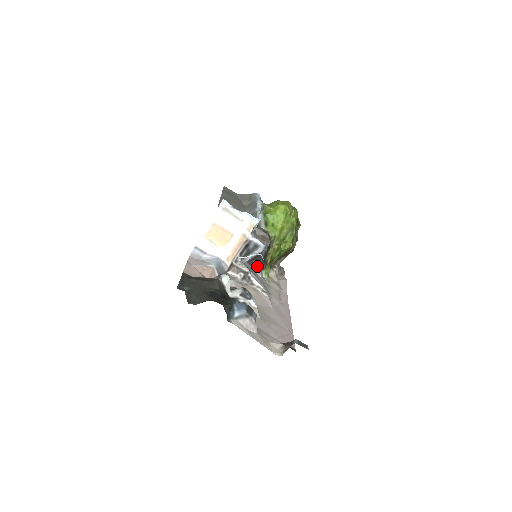
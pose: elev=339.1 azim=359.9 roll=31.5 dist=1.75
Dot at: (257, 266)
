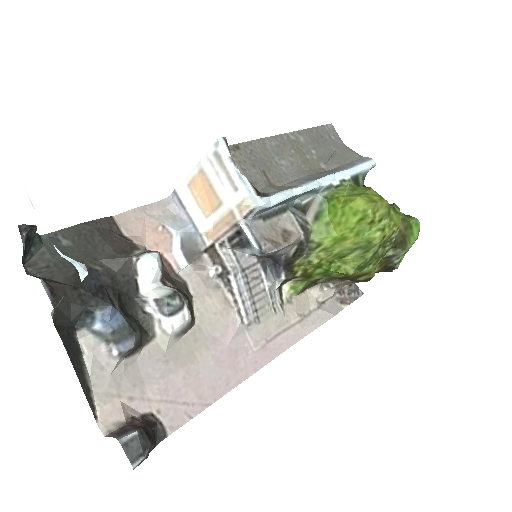
Dot at: (272, 270)
